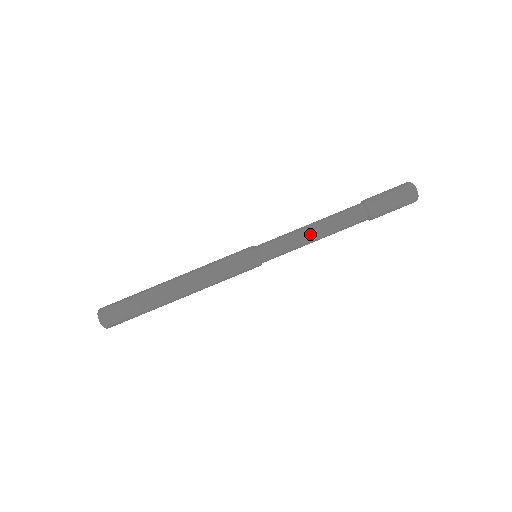
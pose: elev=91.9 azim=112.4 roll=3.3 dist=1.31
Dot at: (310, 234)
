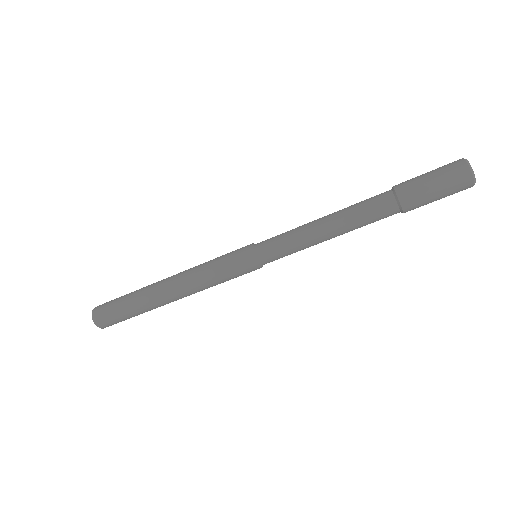
Dot at: occluded
